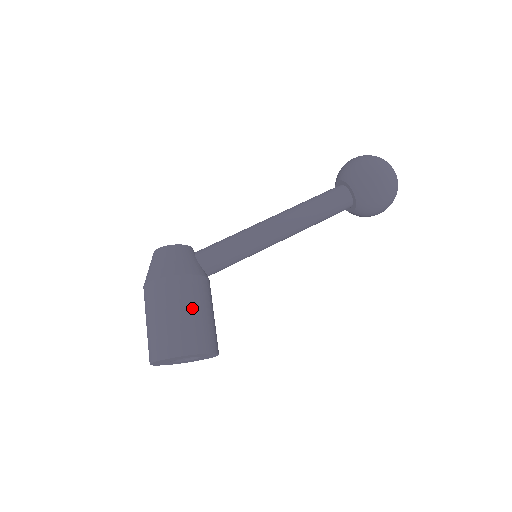
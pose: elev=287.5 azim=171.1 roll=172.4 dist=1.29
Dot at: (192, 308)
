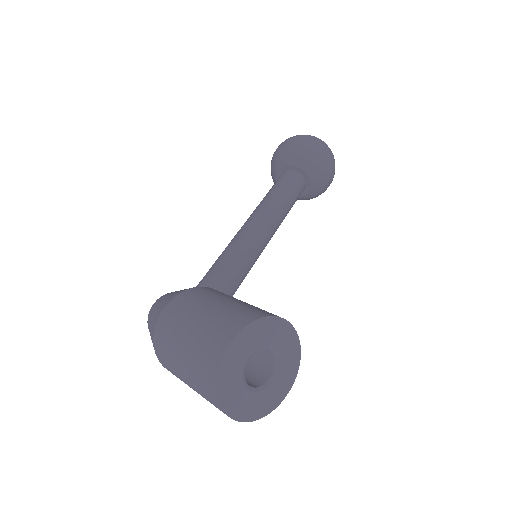
Dot at: (214, 301)
